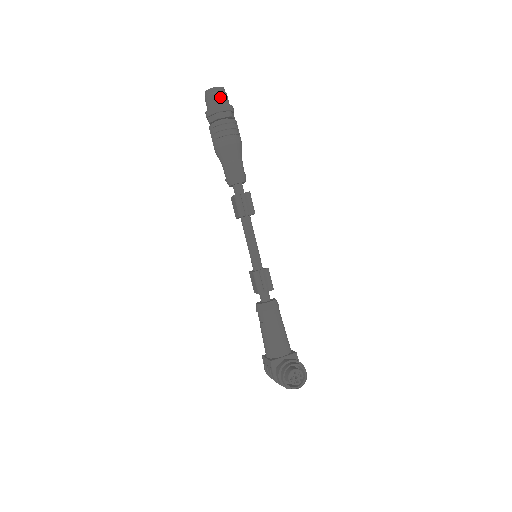
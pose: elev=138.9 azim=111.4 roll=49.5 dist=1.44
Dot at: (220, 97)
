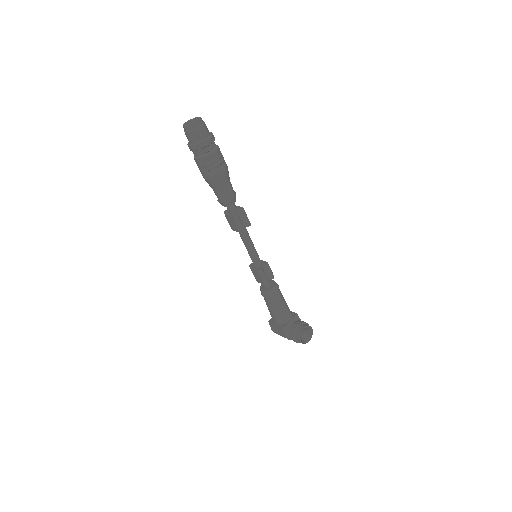
Dot at: (203, 130)
